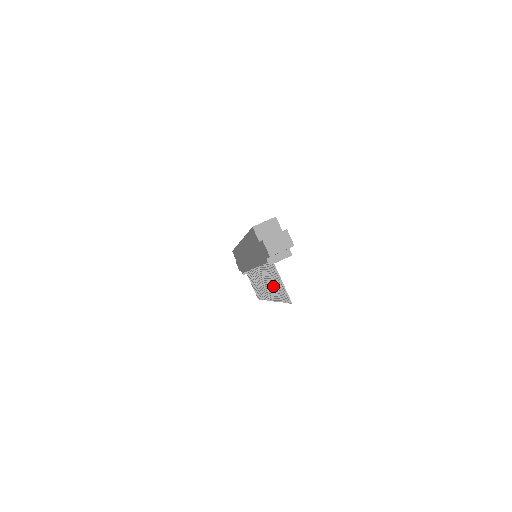
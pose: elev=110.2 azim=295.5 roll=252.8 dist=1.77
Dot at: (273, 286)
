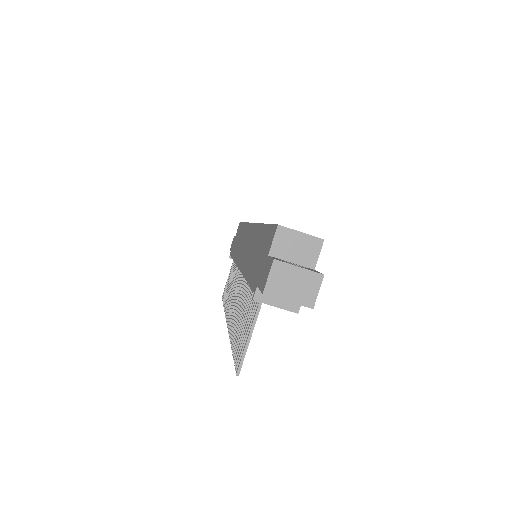
Dot at: (240, 318)
